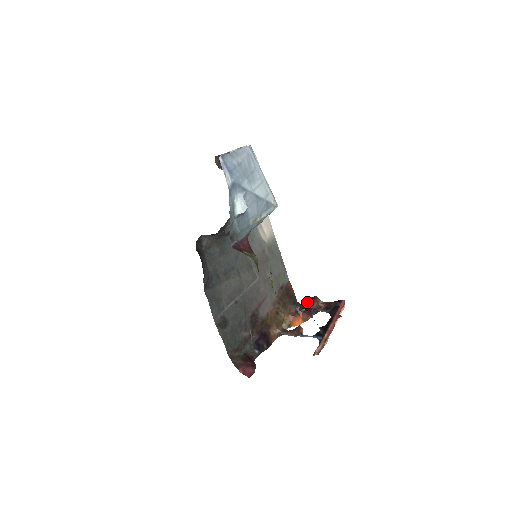
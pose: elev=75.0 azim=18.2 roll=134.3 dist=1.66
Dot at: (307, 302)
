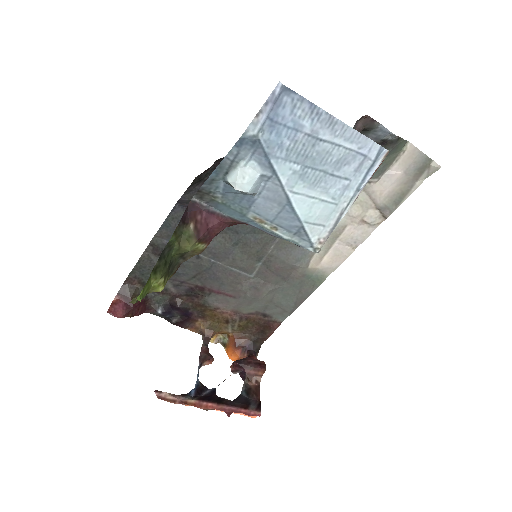
Dot at: occluded
